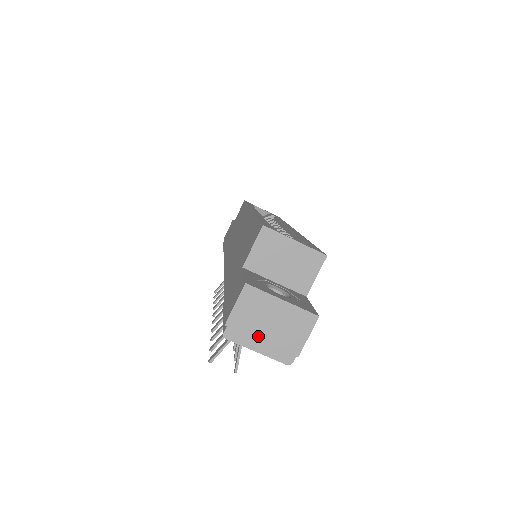
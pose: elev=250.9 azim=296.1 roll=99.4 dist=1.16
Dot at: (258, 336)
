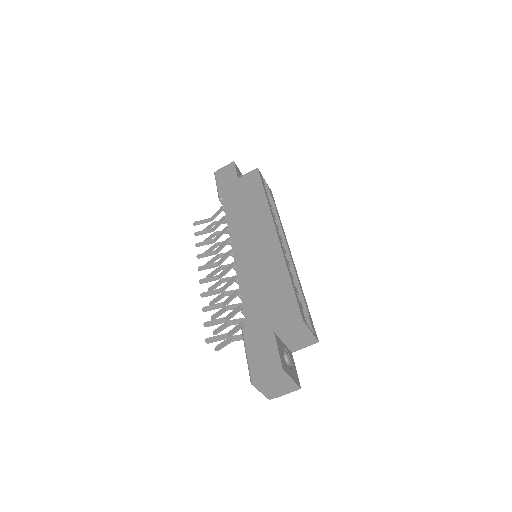
Dot at: (267, 387)
